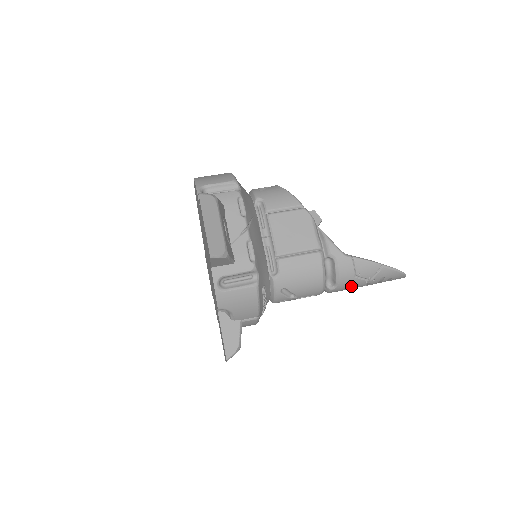
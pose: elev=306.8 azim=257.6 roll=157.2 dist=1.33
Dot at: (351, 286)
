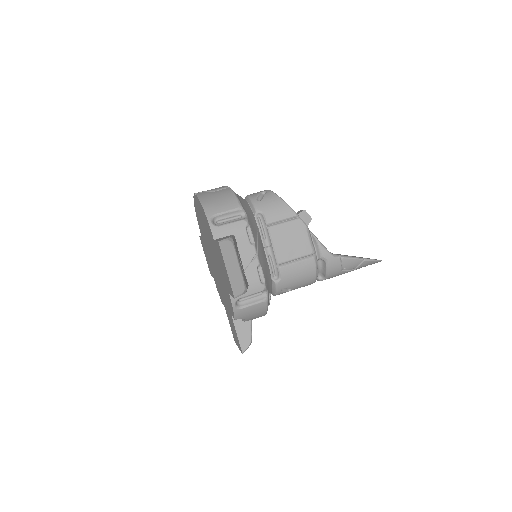
Dot at: occluded
